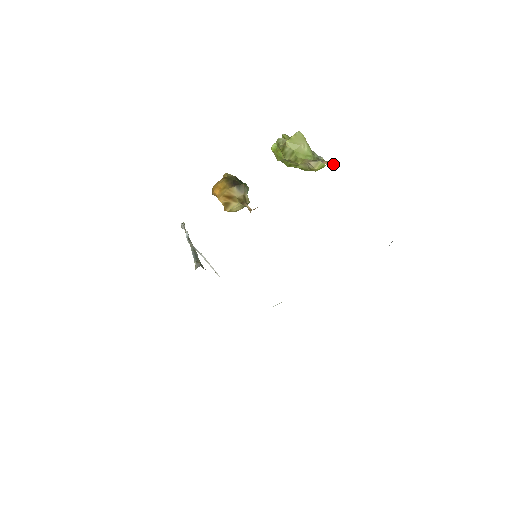
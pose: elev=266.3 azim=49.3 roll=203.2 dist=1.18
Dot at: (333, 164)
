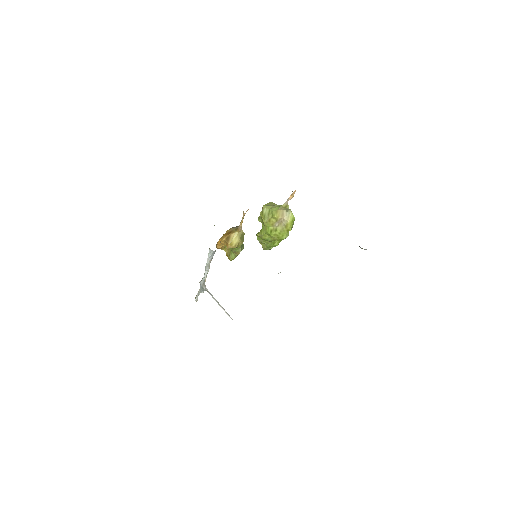
Dot at: (295, 191)
